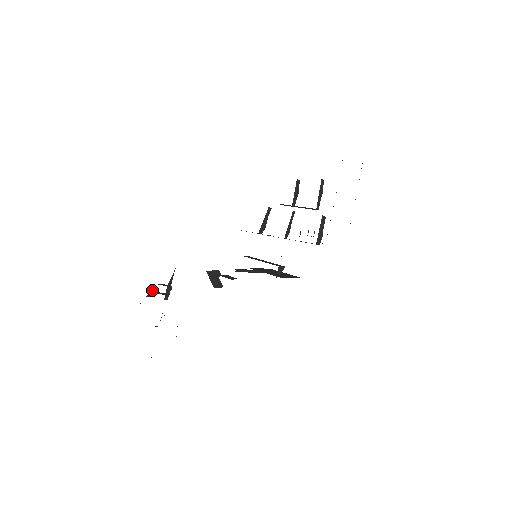
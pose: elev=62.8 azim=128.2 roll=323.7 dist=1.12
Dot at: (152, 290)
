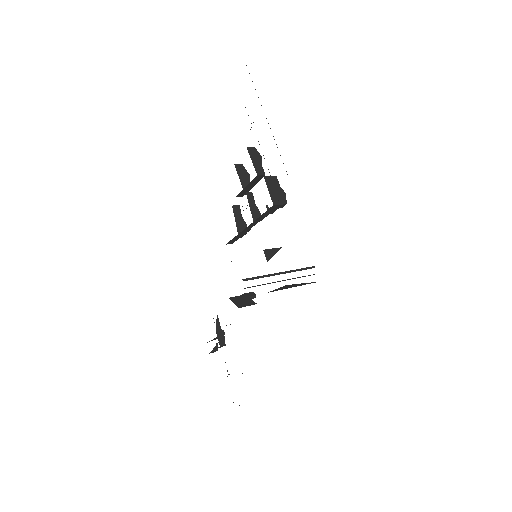
Dot at: (216, 344)
